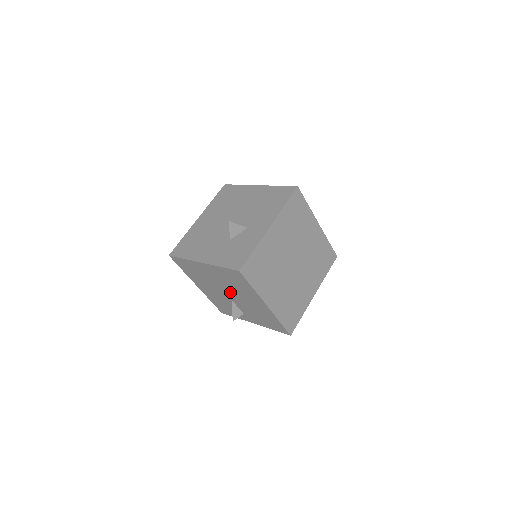
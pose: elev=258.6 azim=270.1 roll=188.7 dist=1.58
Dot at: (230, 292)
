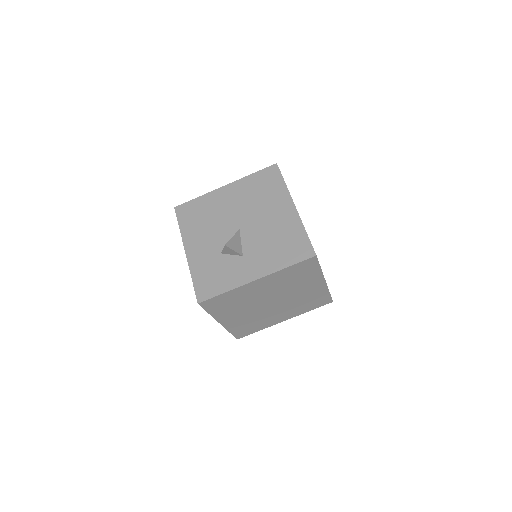
Dot at: occluded
